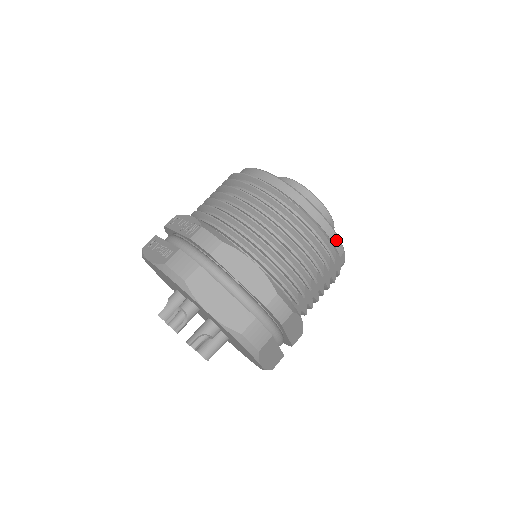
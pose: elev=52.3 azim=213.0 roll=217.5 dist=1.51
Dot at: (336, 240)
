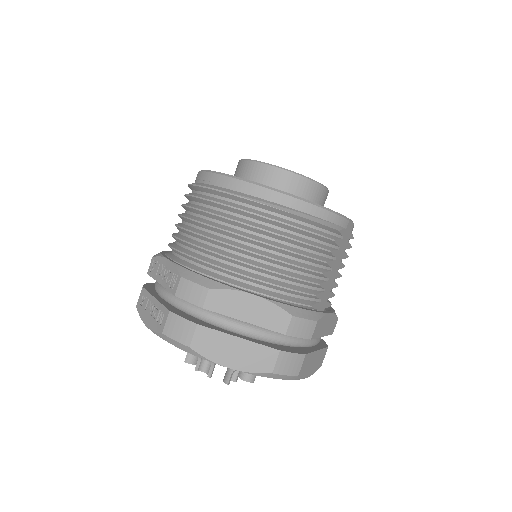
Dot at: (334, 217)
